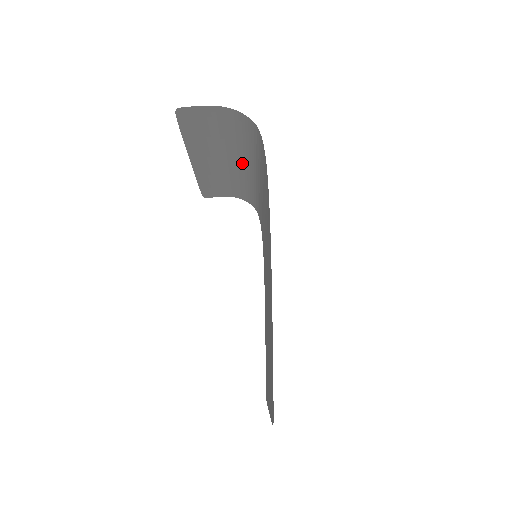
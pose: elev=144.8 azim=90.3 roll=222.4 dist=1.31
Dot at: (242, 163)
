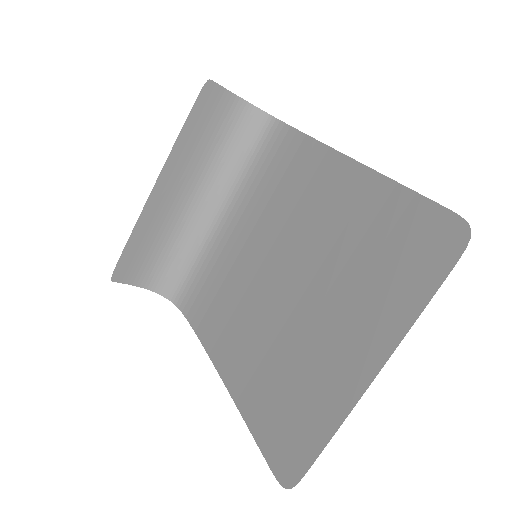
Dot at: (206, 199)
